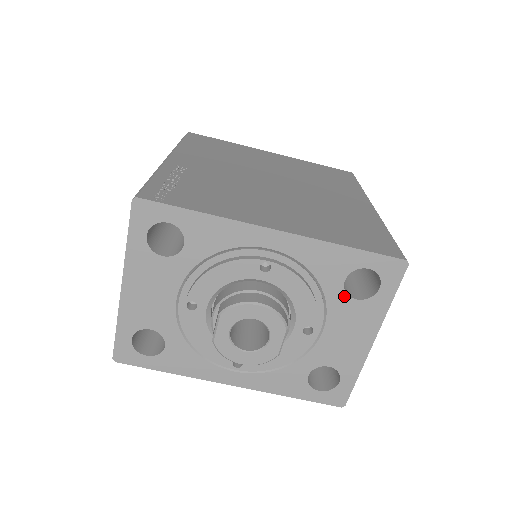
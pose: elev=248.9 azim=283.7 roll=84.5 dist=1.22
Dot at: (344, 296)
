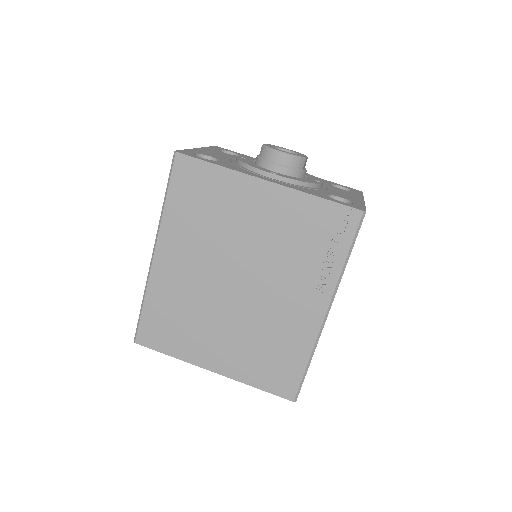
Dot at: (334, 187)
